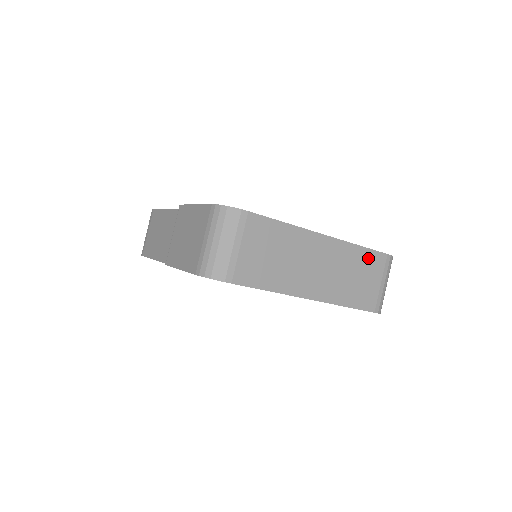
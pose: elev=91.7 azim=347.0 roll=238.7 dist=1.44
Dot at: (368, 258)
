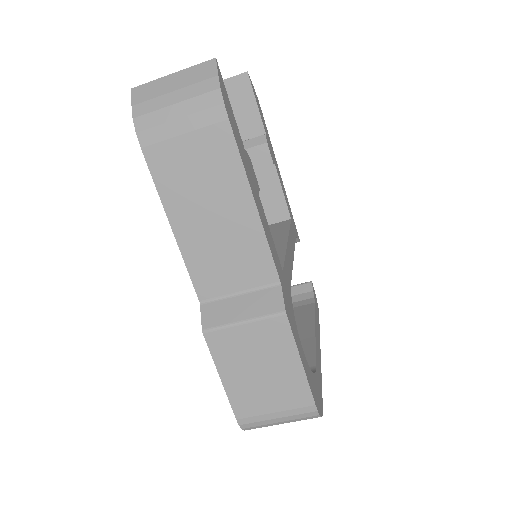
Dot at: occluded
